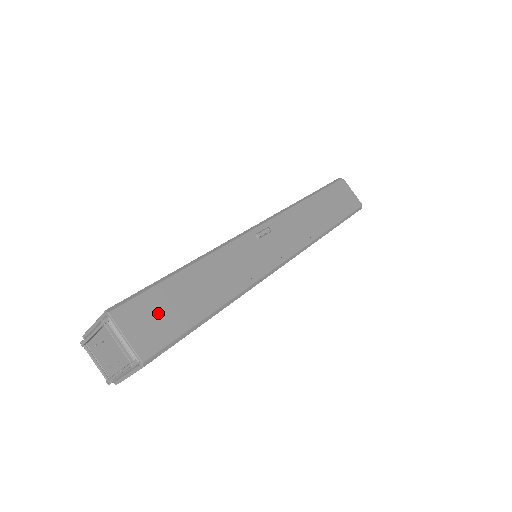
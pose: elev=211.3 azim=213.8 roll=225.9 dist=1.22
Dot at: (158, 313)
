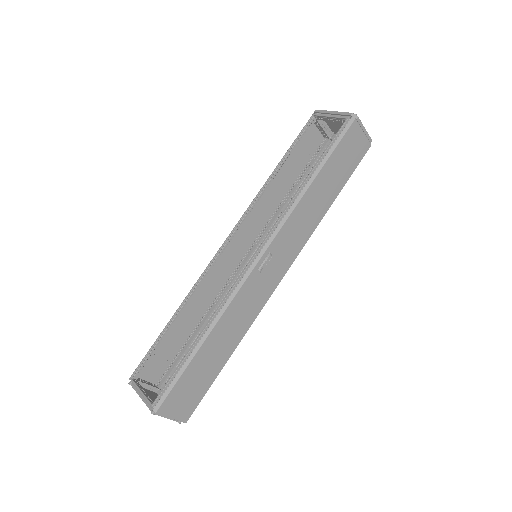
Dot at: (189, 390)
